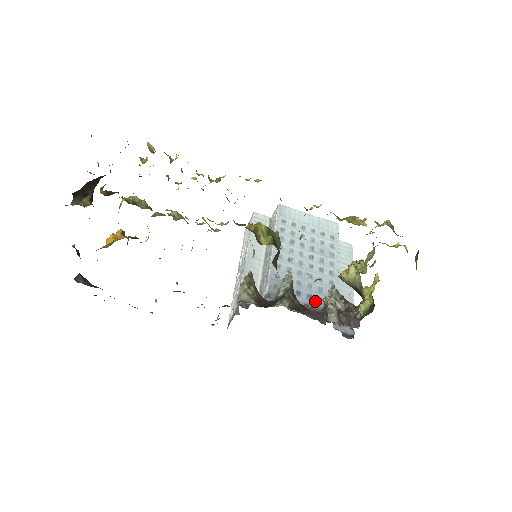
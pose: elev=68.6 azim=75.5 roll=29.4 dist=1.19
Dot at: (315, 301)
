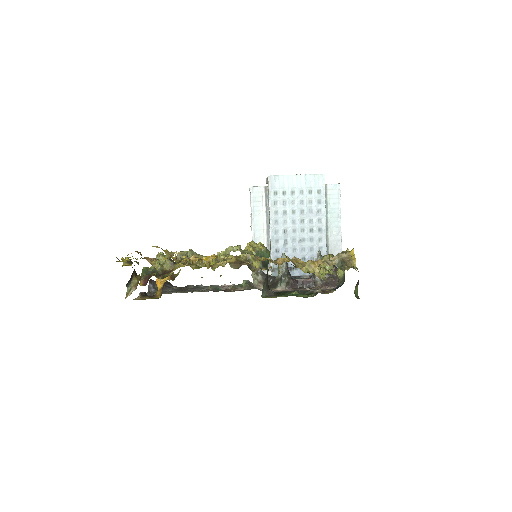
Dot at: occluded
